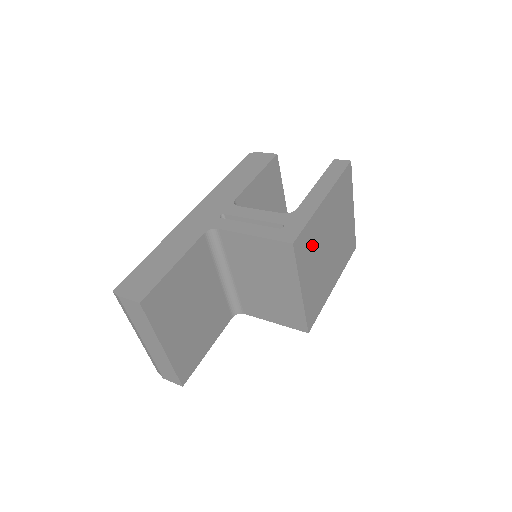
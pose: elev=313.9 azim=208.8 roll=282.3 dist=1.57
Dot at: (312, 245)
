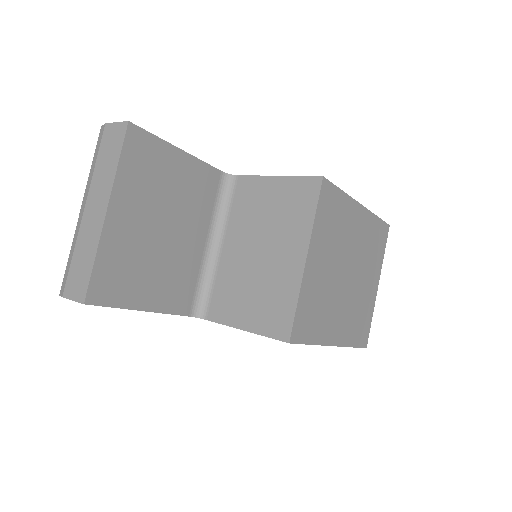
Dot at: (335, 227)
